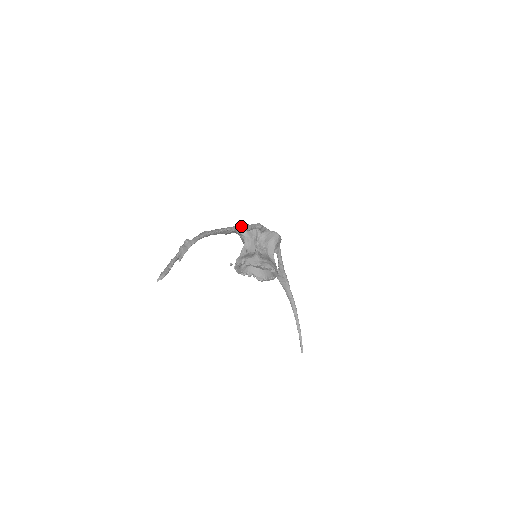
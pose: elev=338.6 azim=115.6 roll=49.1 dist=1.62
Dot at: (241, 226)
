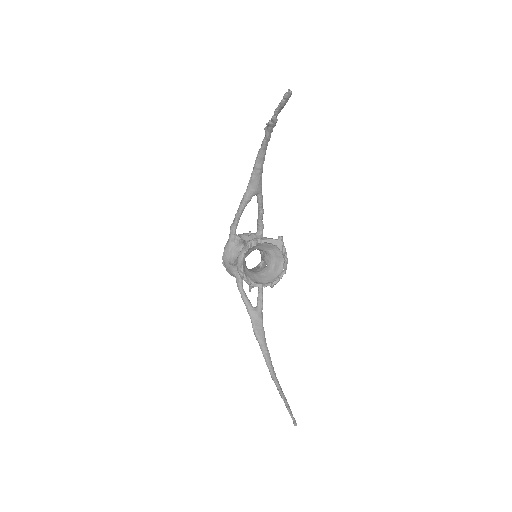
Dot at: (260, 200)
